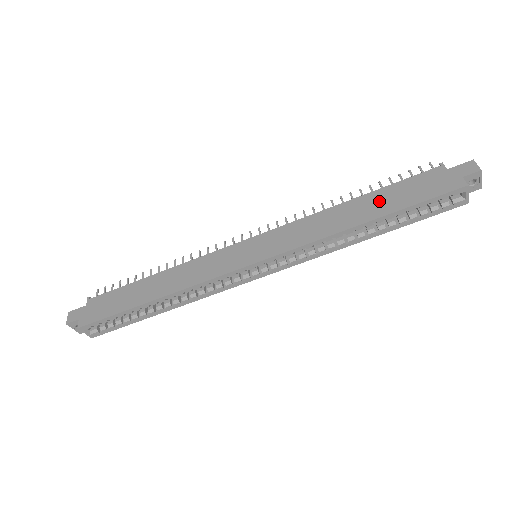
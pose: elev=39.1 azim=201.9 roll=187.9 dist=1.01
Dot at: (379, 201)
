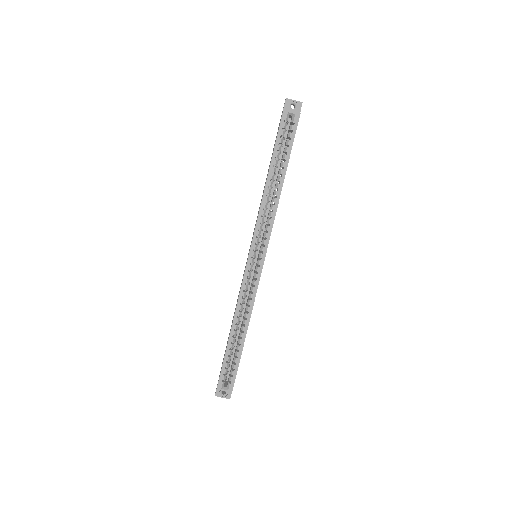
Dot at: occluded
